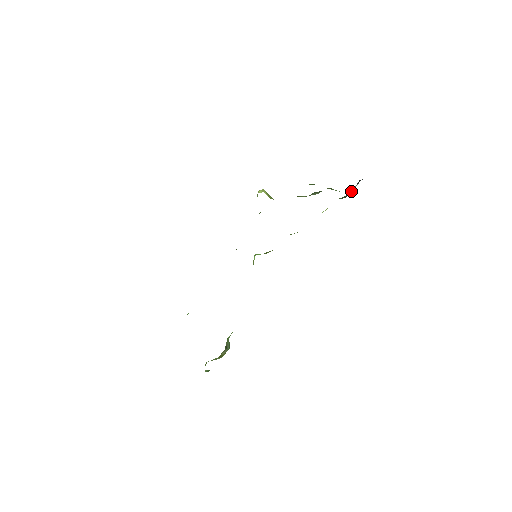
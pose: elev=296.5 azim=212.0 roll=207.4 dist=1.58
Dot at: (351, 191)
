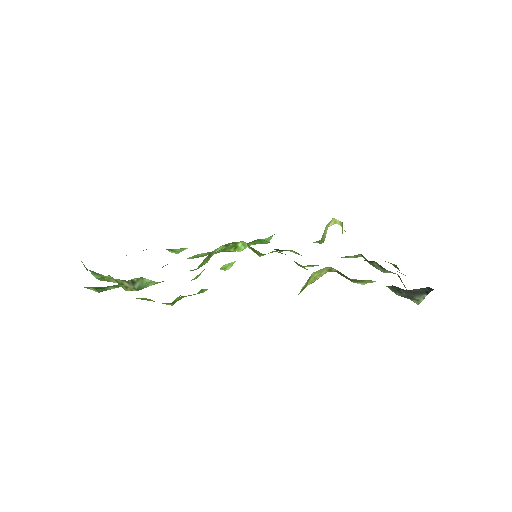
Dot at: (418, 302)
